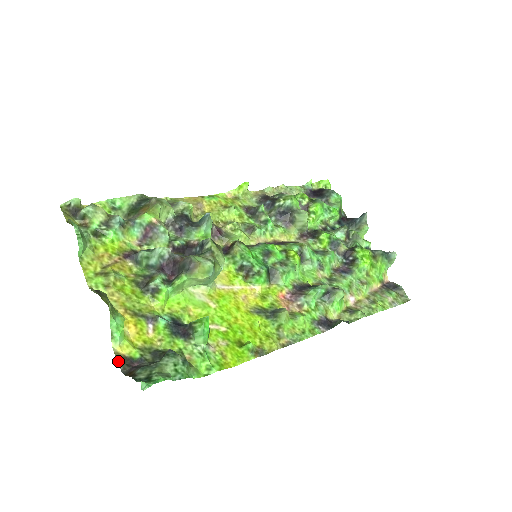
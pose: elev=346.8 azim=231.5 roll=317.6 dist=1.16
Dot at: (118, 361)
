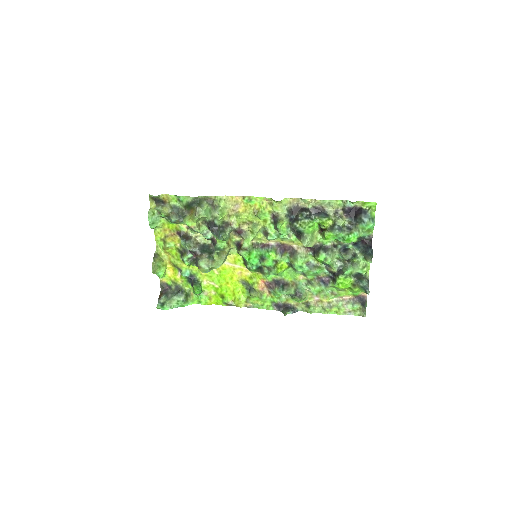
Dot at: (160, 284)
